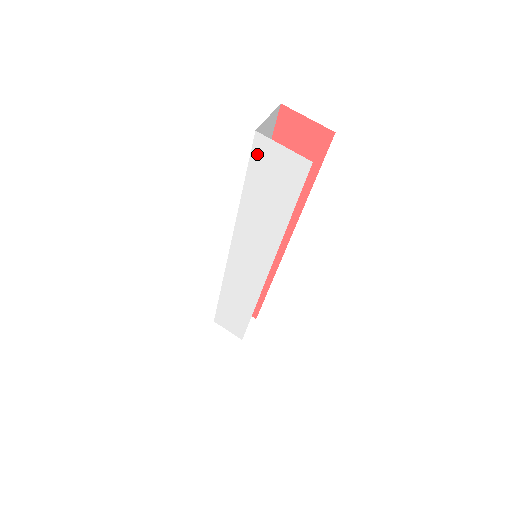
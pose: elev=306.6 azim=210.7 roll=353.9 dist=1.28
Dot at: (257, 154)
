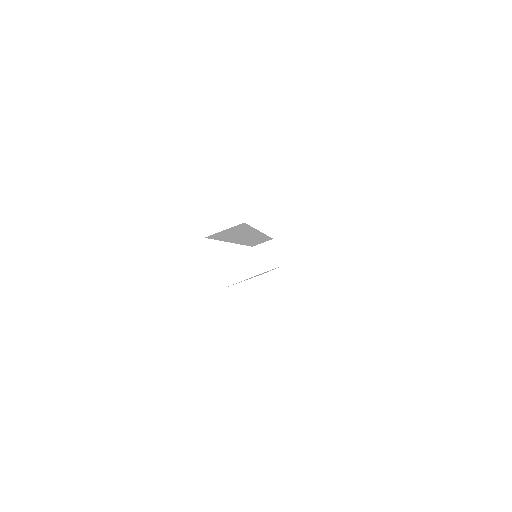
Dot at: occluded
